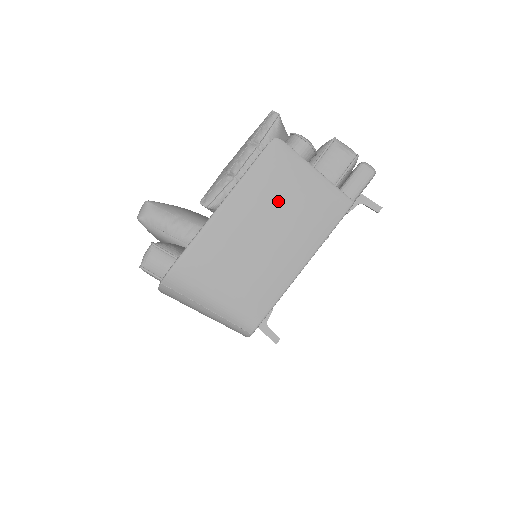
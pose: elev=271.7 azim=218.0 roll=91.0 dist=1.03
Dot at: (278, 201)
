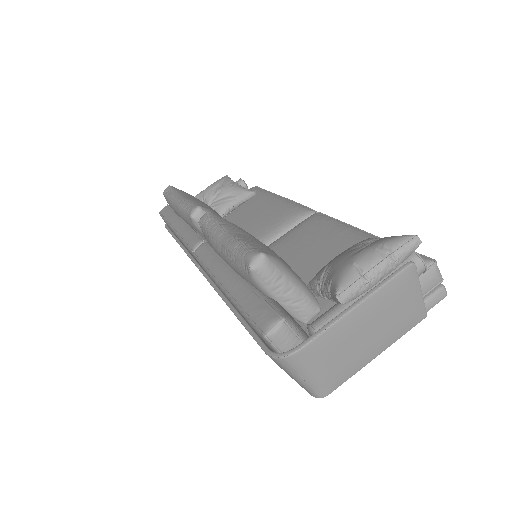
Dot at: (390, 310)
